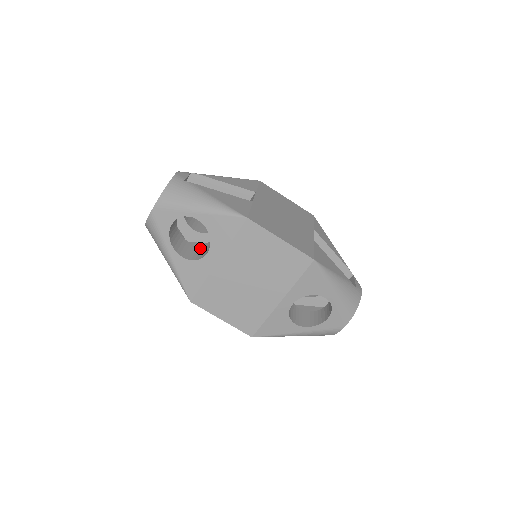
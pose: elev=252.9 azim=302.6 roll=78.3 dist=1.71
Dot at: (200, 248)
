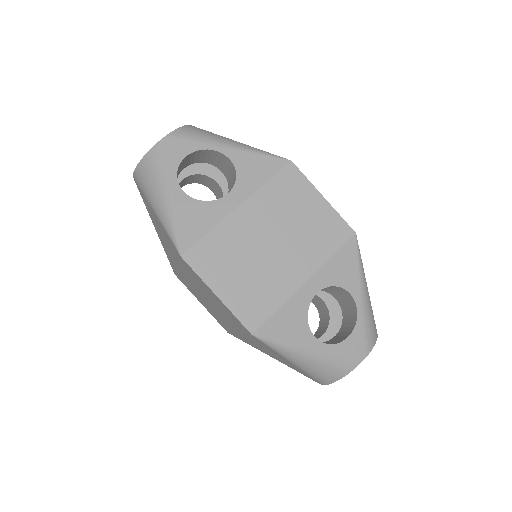
Dot at: occluded
